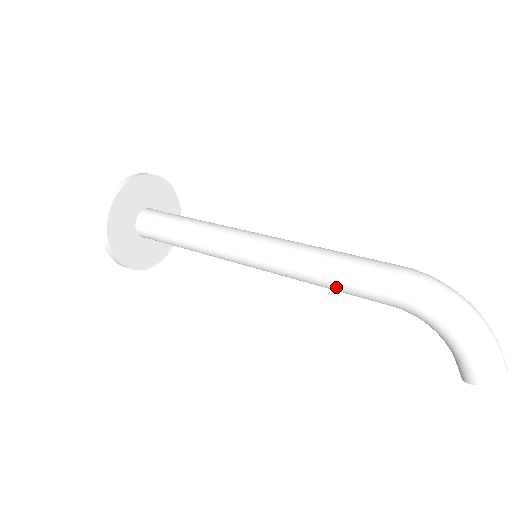
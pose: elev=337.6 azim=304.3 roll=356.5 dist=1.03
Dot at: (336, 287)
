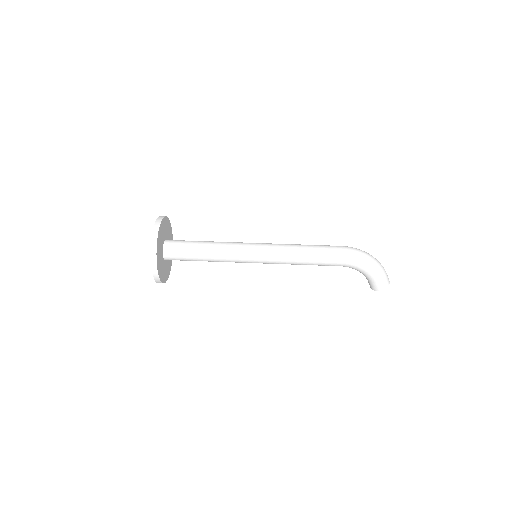
Dot at: (312, 264)
